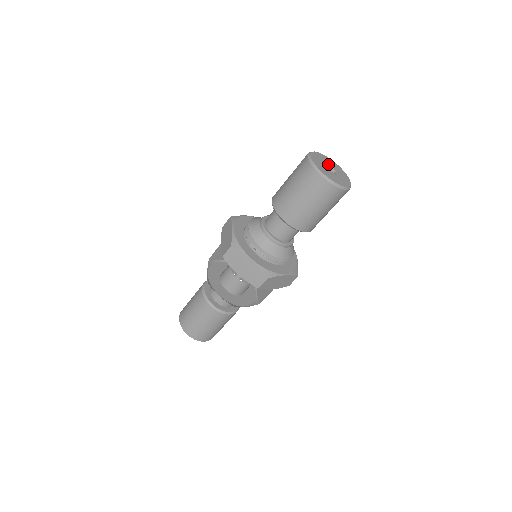
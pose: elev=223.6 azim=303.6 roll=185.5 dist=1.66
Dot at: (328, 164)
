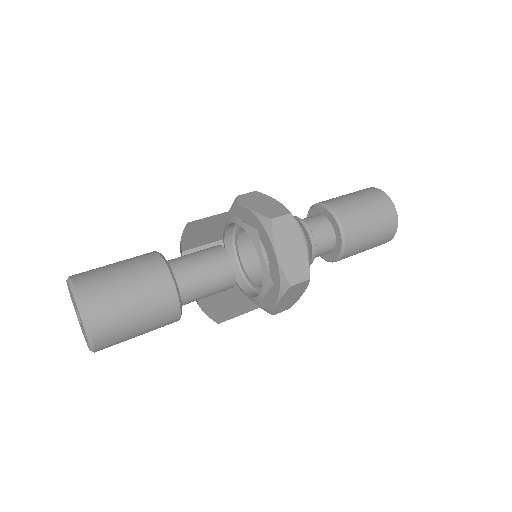
Dot at: occluded
